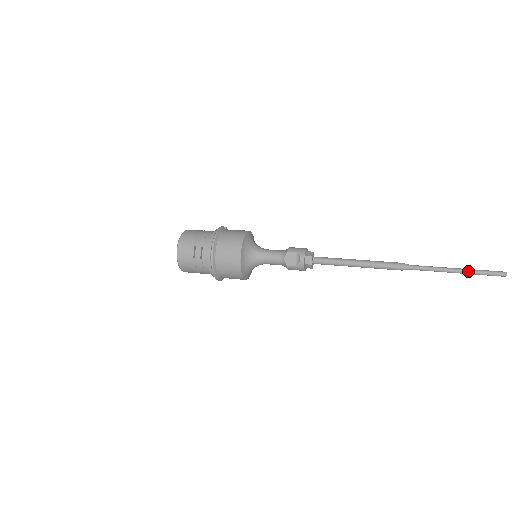
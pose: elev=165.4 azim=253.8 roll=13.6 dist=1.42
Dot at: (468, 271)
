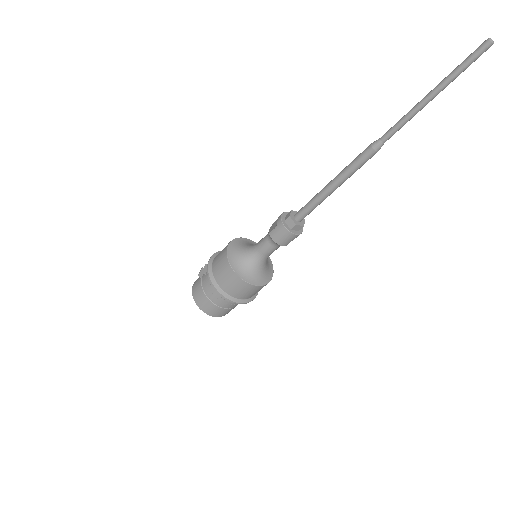
Dot at: (441, 81)
